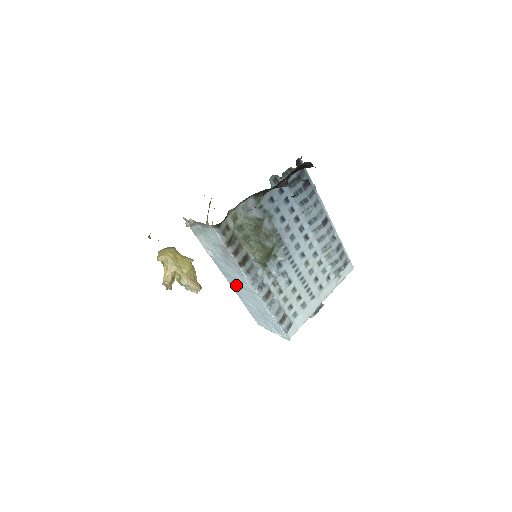
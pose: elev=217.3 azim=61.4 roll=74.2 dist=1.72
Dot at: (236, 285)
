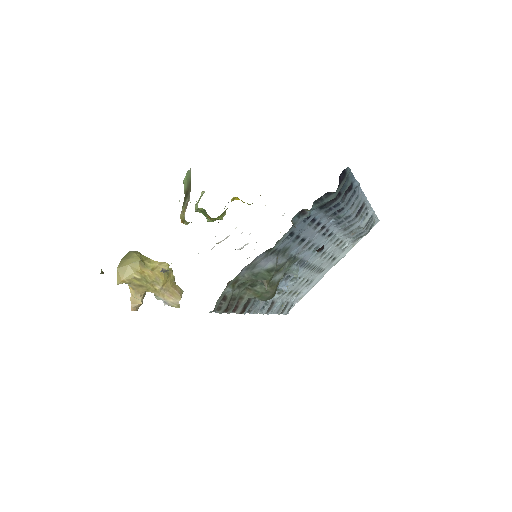
Dot at: occluded
